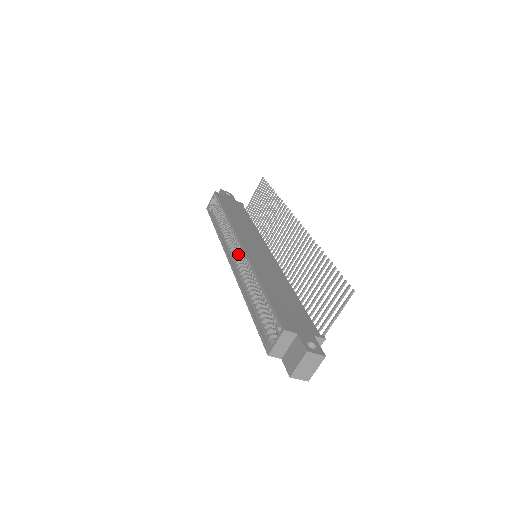
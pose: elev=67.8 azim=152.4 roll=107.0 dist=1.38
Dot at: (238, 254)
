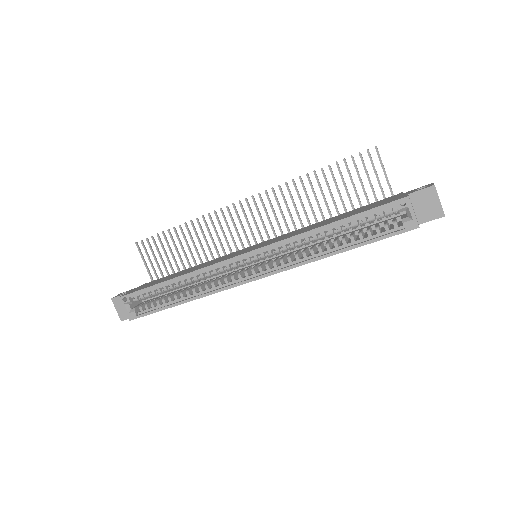
Dot at: (248, 270)
